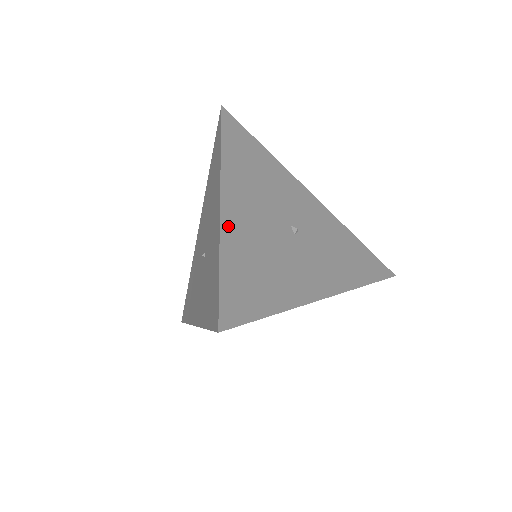
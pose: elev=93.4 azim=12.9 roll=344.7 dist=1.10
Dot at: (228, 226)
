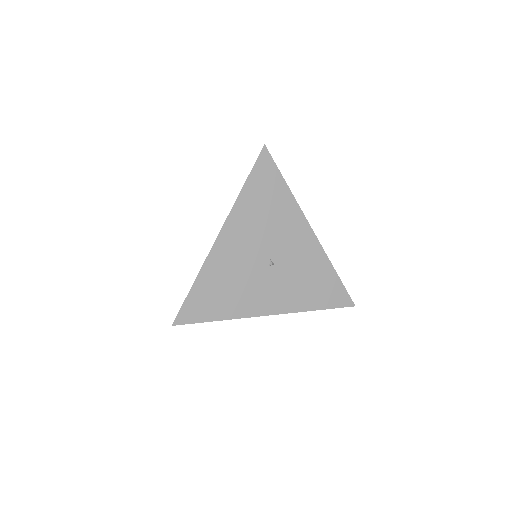
Dot at: (213, 259)
